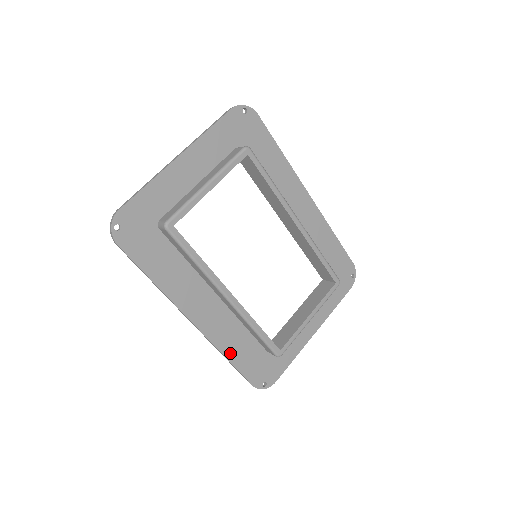
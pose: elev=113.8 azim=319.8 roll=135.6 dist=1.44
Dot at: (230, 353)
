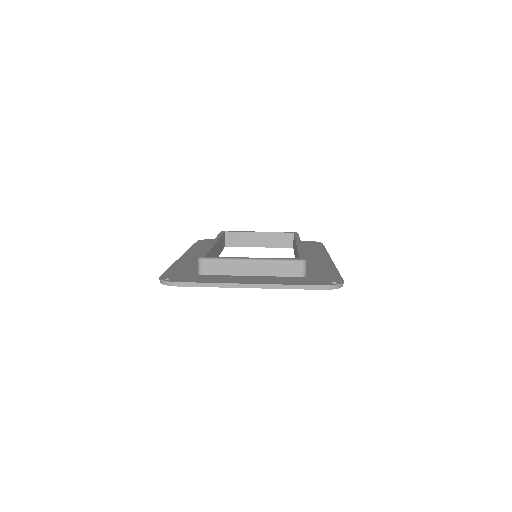
Dot at: (177, 266)
